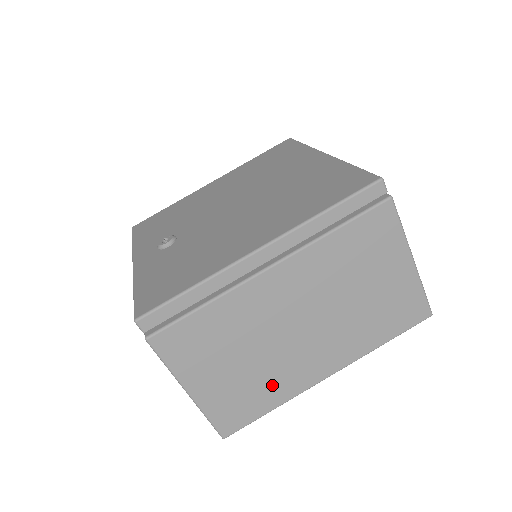
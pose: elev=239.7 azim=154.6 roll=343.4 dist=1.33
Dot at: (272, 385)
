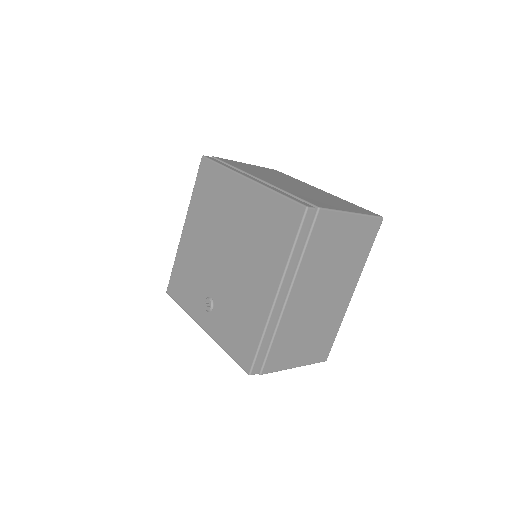
Dot at: (330, 325)
